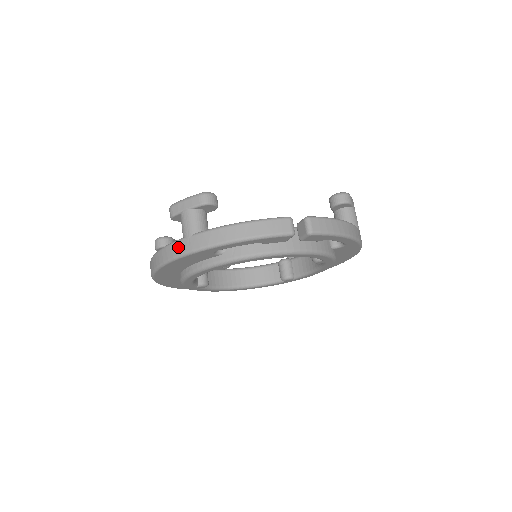
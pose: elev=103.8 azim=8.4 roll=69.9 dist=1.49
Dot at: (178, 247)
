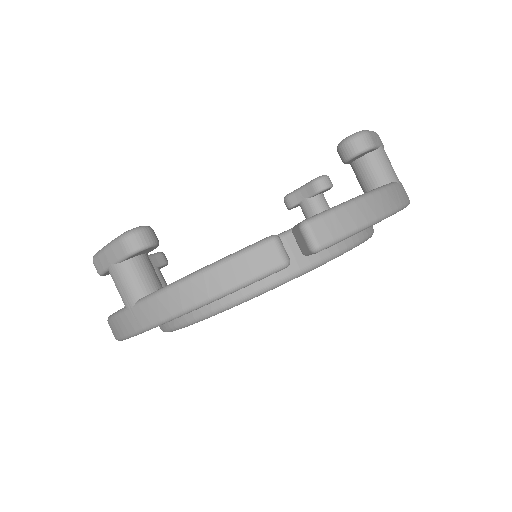
Dot at: (124, 323)
